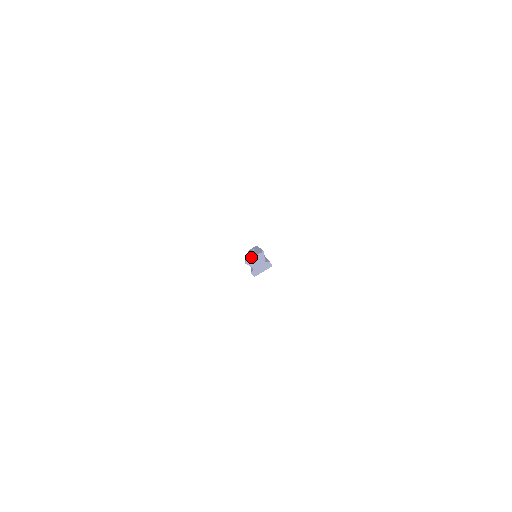
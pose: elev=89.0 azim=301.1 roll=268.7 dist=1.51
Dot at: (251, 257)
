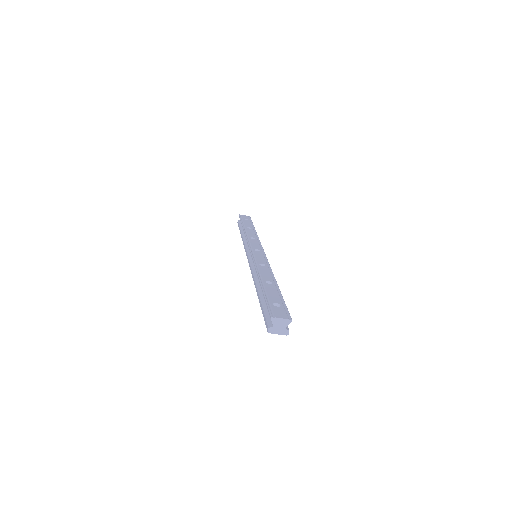
Dot at: (277, 312)
